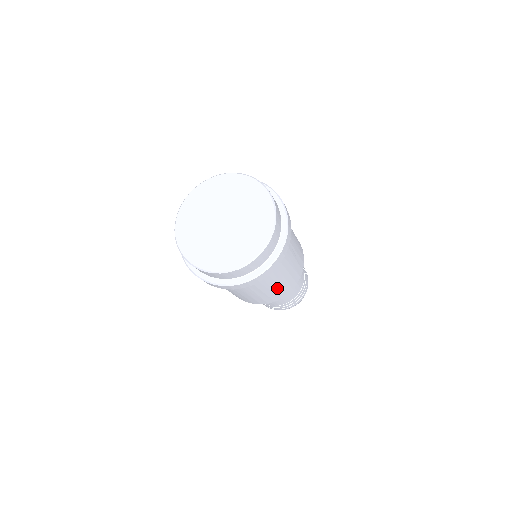
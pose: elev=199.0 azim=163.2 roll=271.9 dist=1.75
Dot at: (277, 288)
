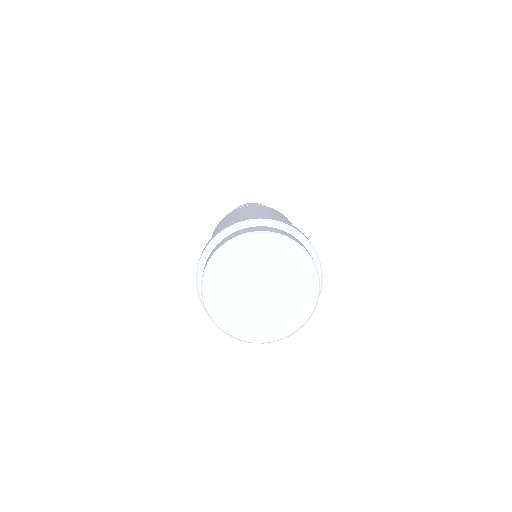
Dot at: occluded
